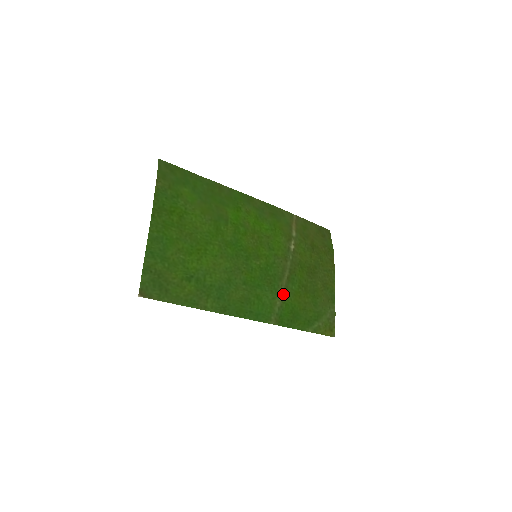
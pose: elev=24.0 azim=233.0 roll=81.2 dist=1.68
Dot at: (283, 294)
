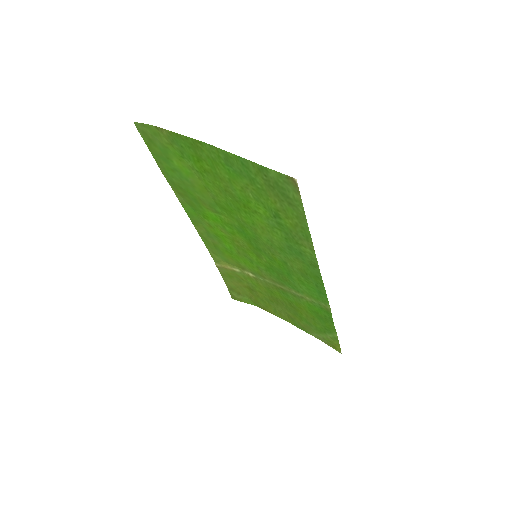
Dot at: (298, 296)
